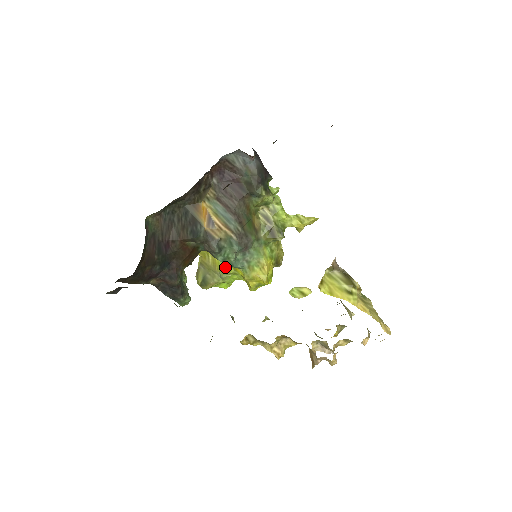
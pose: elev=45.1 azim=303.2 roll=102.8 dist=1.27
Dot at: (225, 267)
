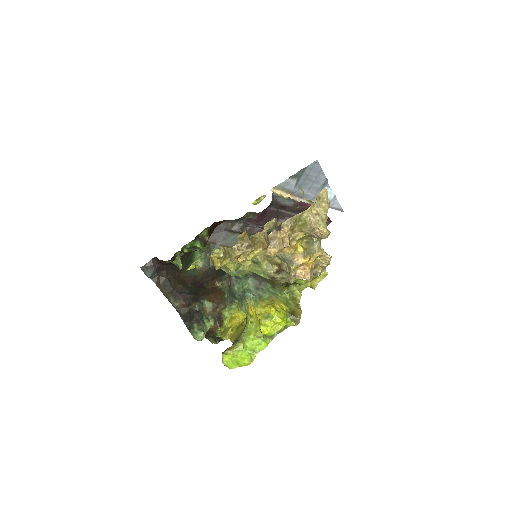
Dot at: (246, 324)
